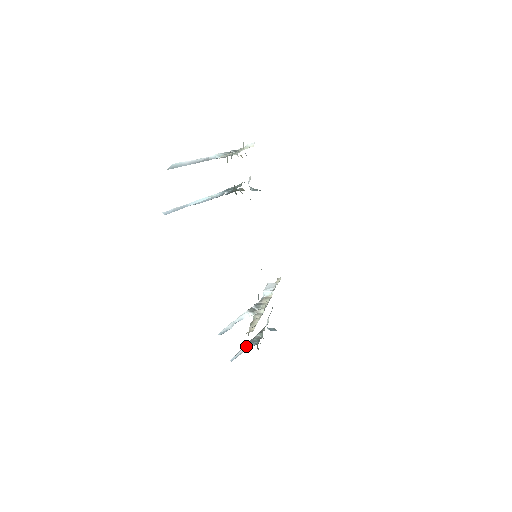
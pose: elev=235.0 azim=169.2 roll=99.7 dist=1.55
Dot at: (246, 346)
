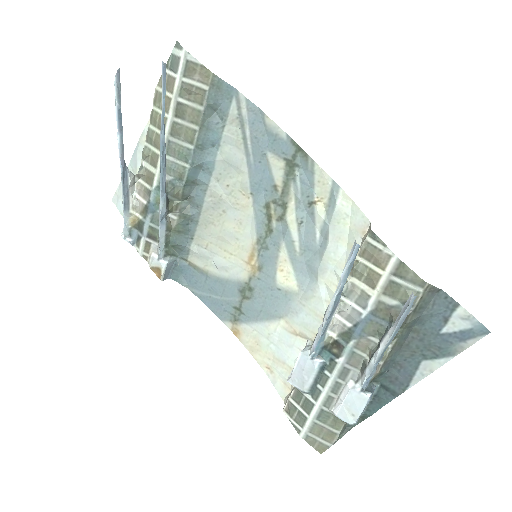
Dot at: (391, 327)
